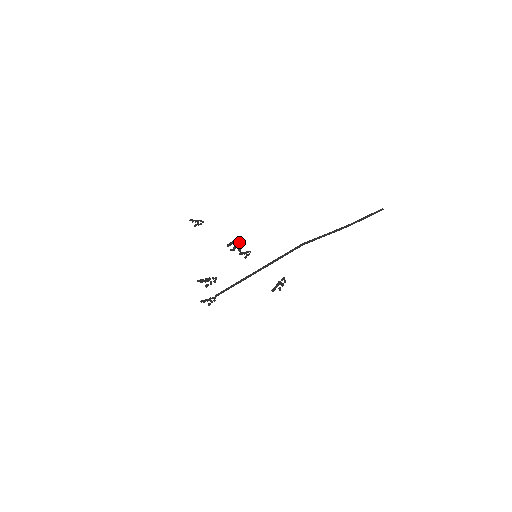
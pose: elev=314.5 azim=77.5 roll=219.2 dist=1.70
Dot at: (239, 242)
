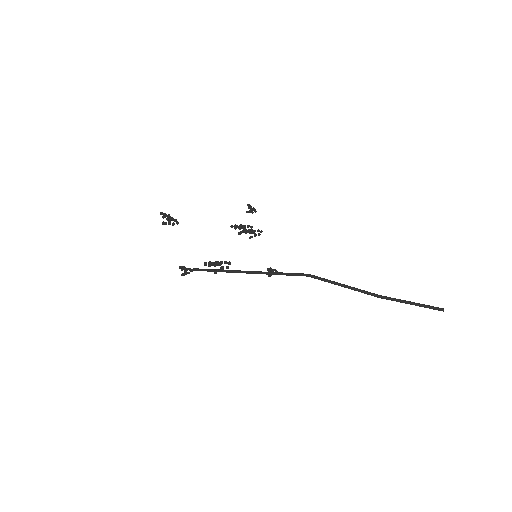
Dot at: occluded
